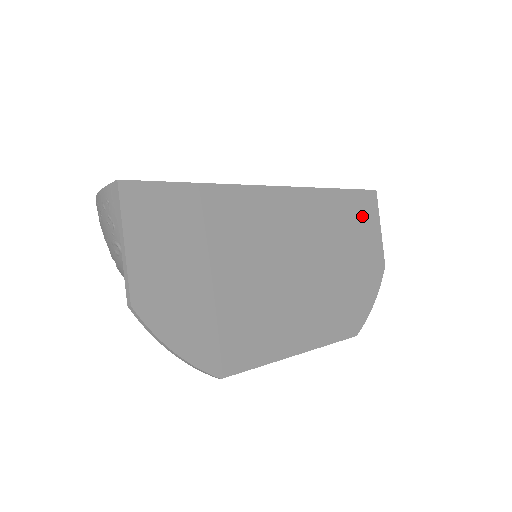
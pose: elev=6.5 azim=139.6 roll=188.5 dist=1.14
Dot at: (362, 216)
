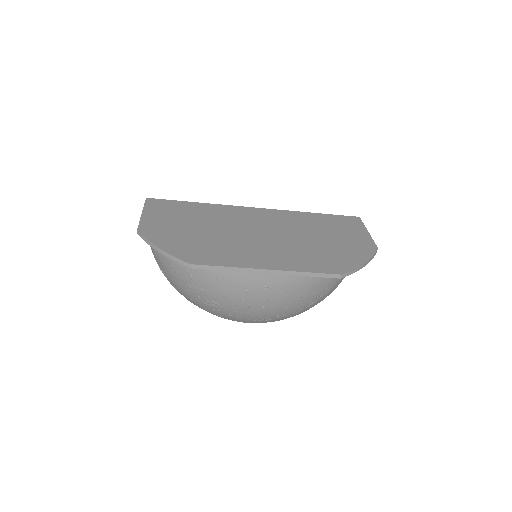
Dot at: (343, 225)
